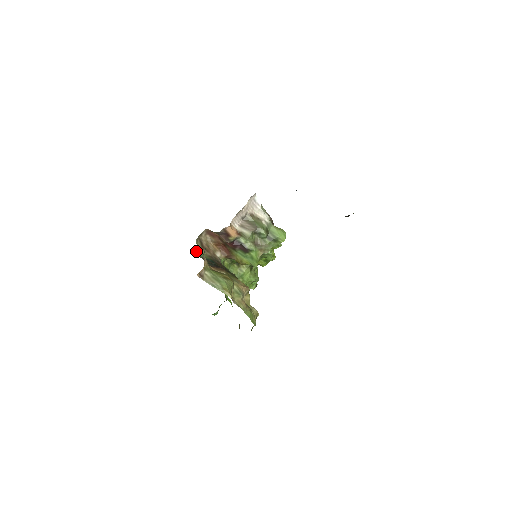
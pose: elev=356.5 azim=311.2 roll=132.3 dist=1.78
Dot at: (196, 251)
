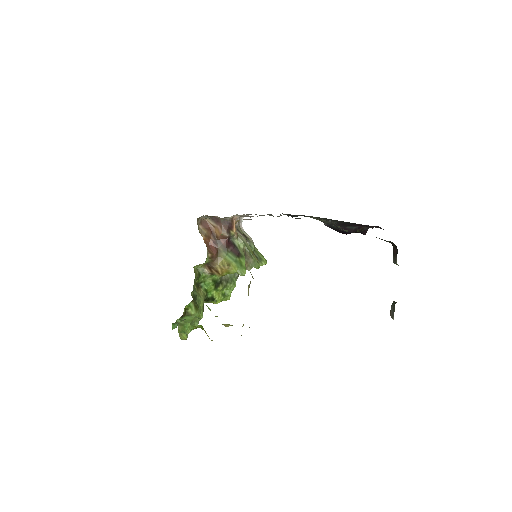
Dot at: occluded
